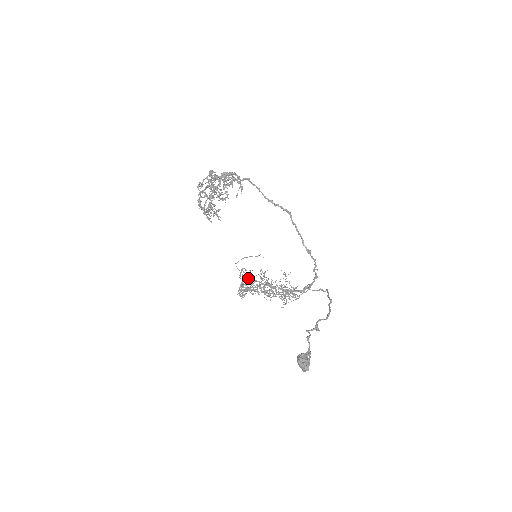
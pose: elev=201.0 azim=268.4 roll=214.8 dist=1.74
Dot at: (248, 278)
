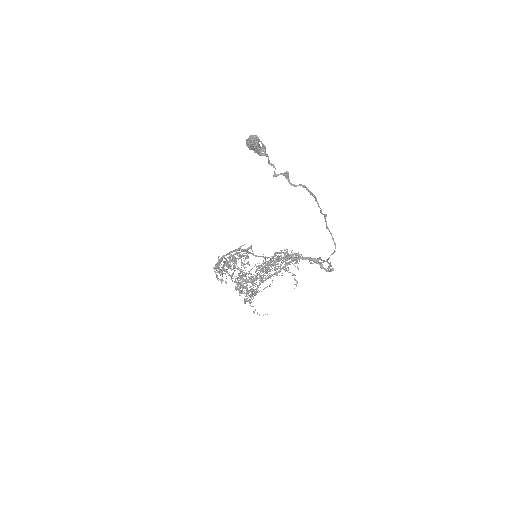
Dot at: occluded
